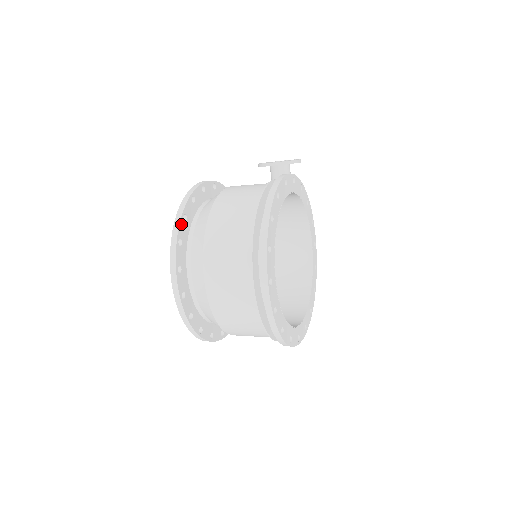
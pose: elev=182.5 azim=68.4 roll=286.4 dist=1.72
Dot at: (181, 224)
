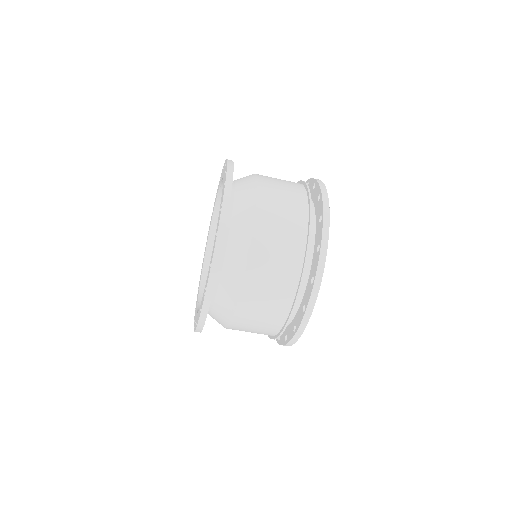
Dot at: occluded
